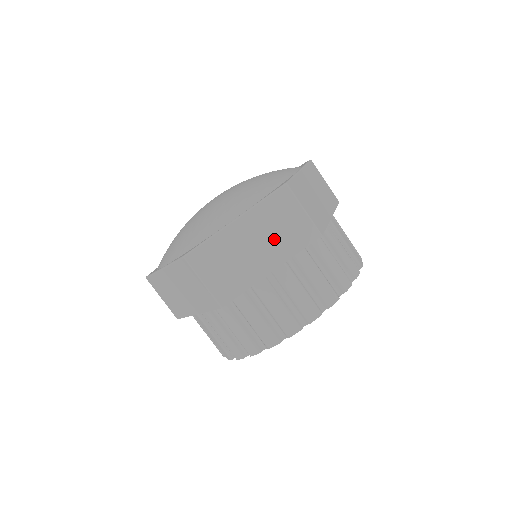
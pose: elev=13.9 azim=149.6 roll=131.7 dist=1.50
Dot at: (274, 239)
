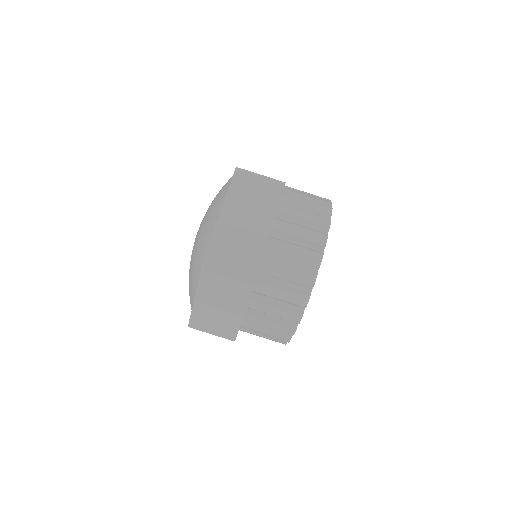
Dot at: (229, 292)
